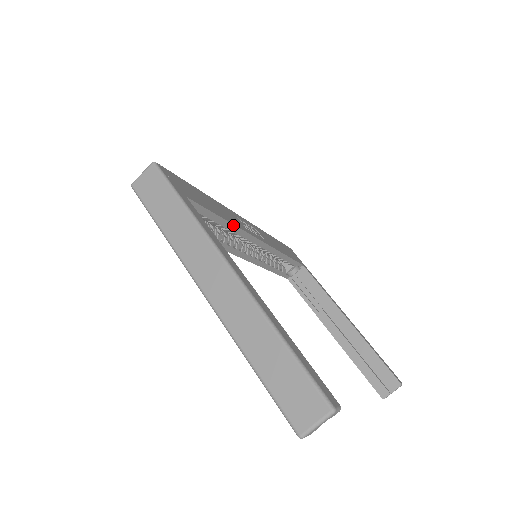
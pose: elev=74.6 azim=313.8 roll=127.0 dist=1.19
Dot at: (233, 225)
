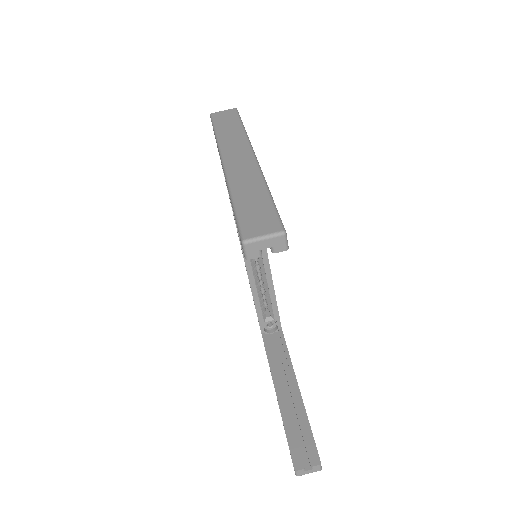
Dot at: occluded
